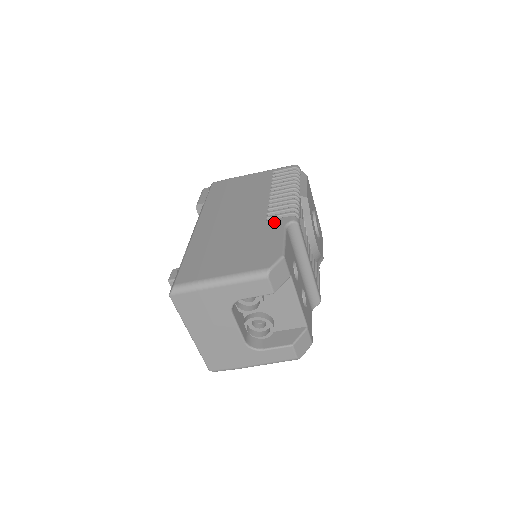
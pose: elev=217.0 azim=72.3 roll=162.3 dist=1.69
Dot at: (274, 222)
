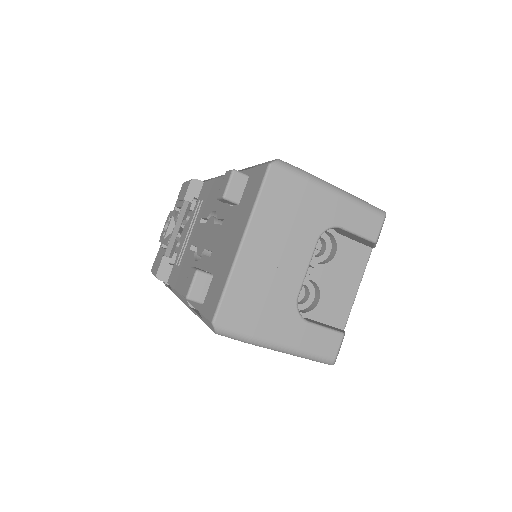
Dot at: occluded
